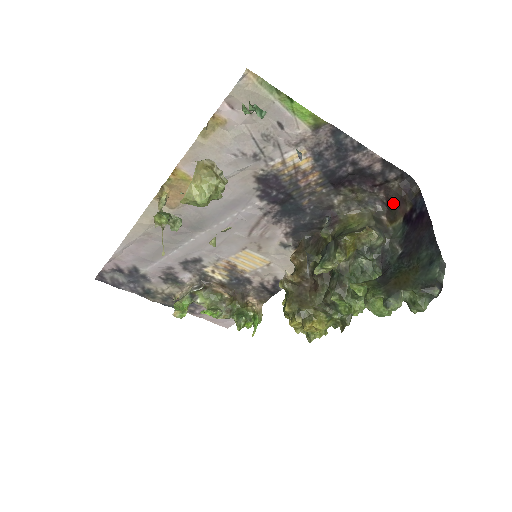
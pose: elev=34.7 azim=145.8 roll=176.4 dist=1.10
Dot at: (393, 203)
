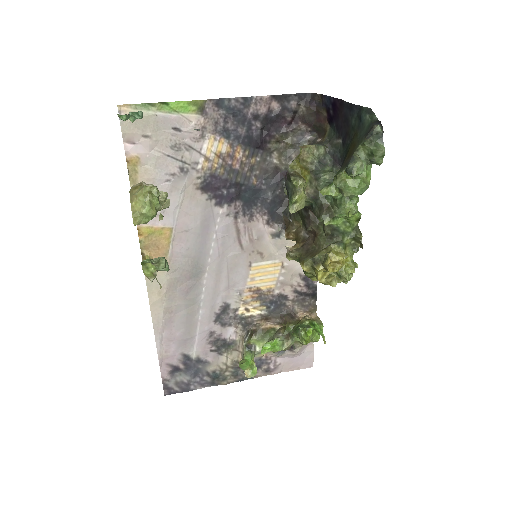
Dot at: (314, 123)
